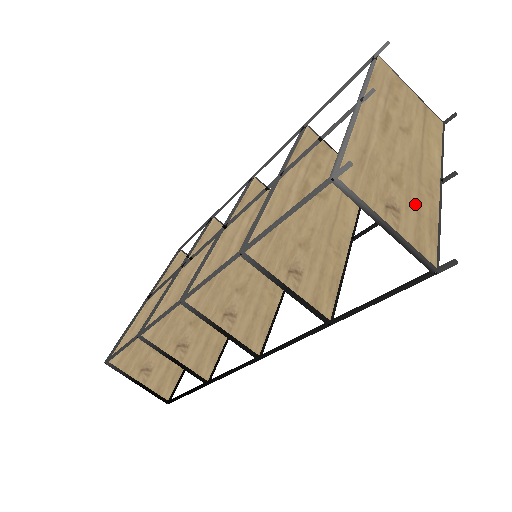
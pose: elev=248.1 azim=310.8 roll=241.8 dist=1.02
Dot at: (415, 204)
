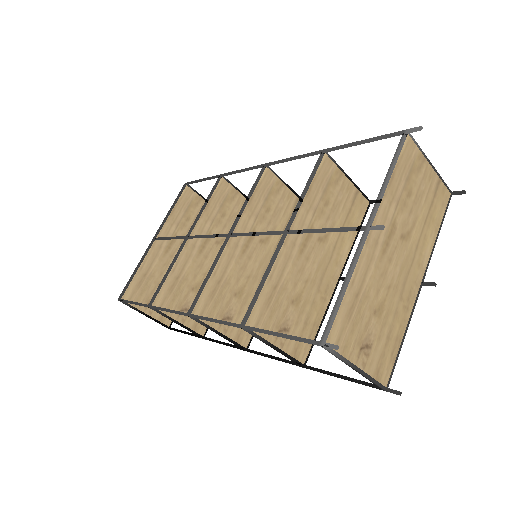
Dot at: (388, 329)
